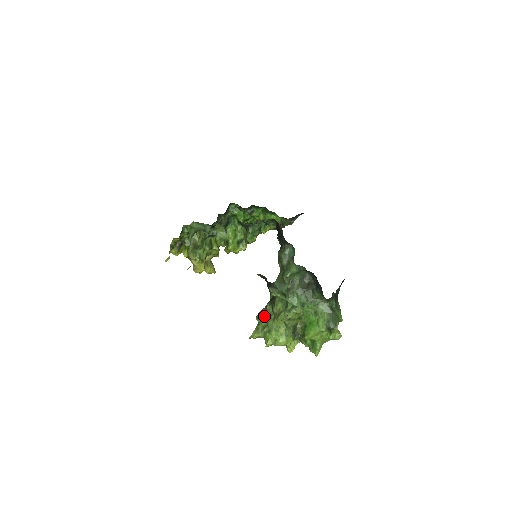
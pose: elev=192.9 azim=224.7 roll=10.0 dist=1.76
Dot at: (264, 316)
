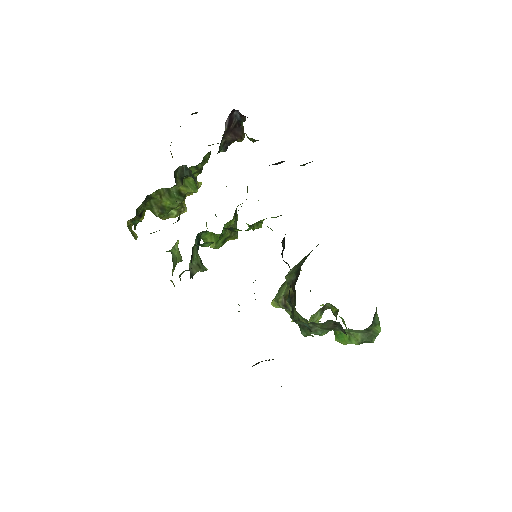
Dot at: occluded
